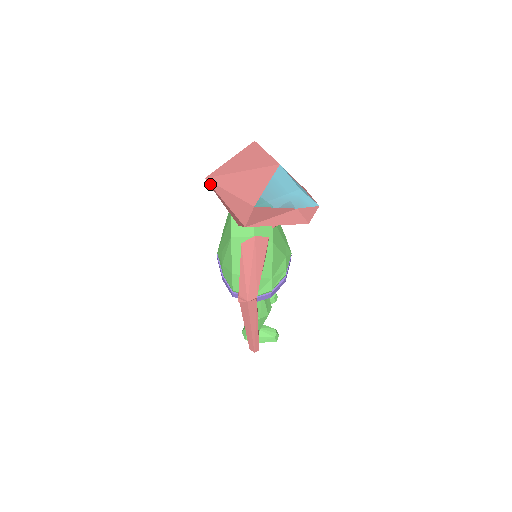
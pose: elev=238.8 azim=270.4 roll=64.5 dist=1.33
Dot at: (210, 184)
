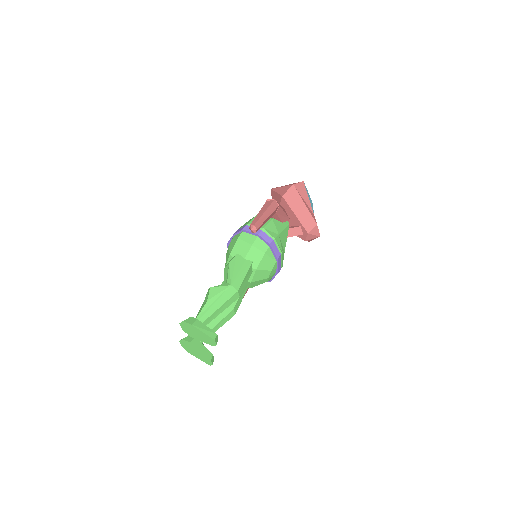
Dot at: (274, 188)
